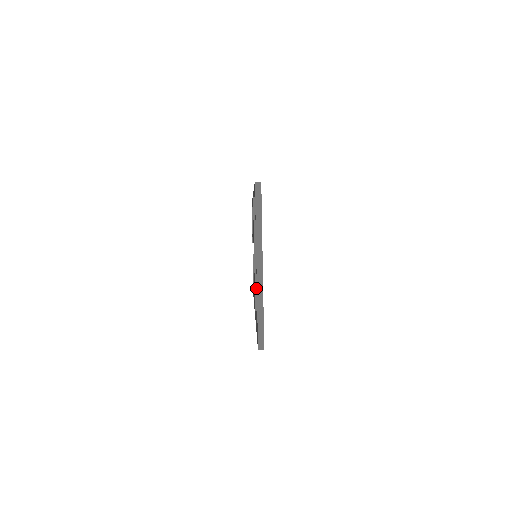
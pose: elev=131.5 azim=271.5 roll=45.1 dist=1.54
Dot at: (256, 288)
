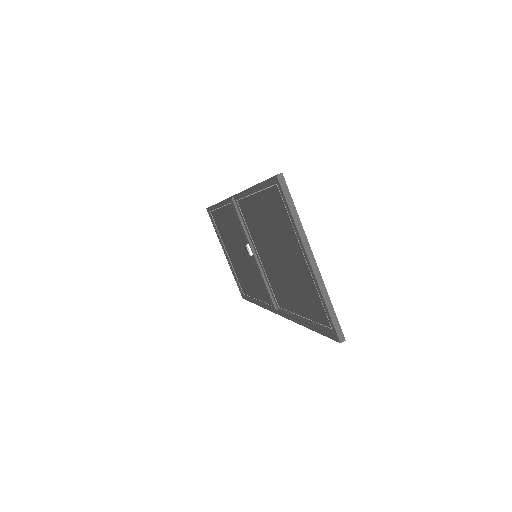
Dot at: (268, 288)
